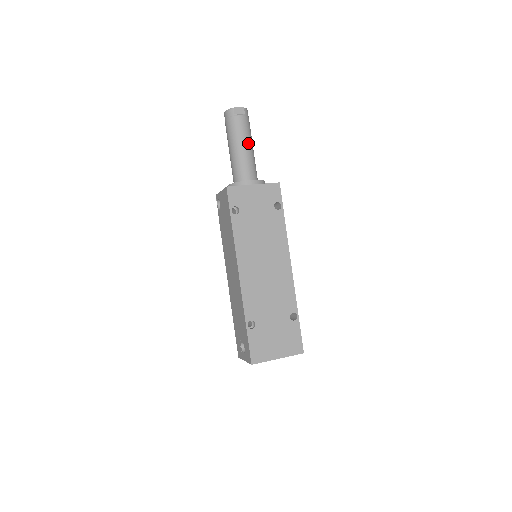
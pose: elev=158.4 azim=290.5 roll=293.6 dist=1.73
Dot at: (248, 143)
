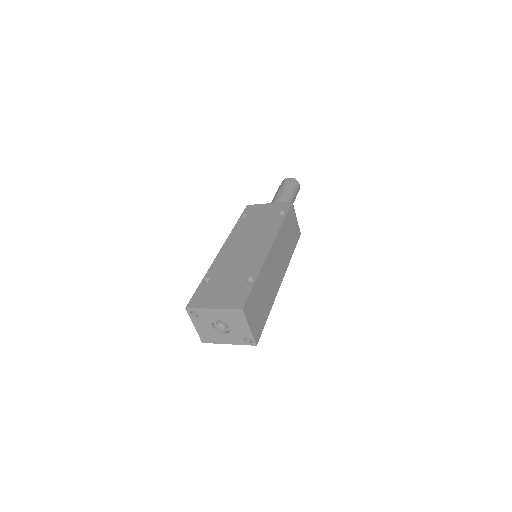
Dot at: (285, 192)
